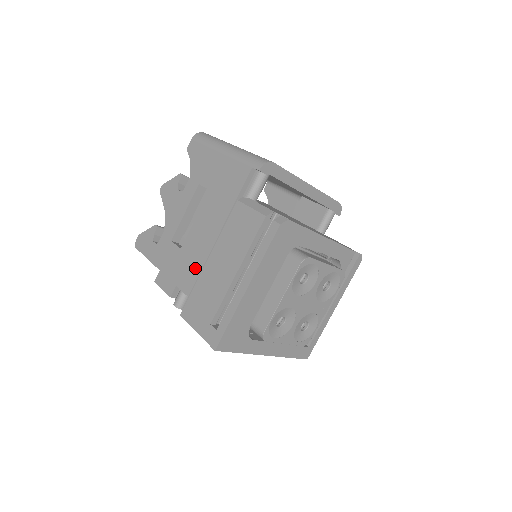
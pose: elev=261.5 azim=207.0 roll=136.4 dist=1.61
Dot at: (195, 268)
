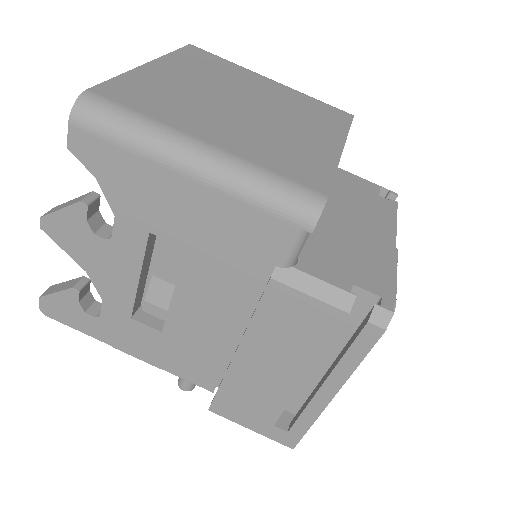
Dot at: (211, 362)
